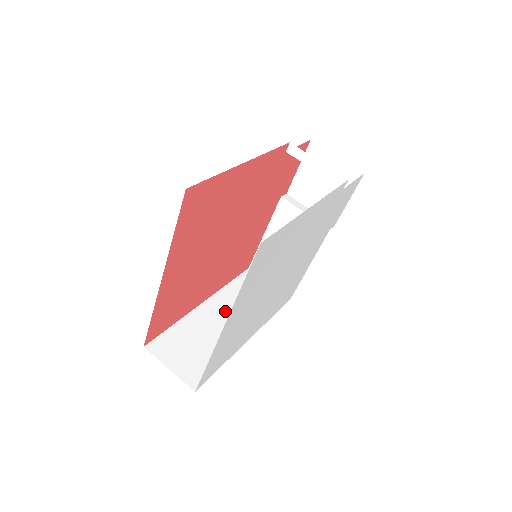
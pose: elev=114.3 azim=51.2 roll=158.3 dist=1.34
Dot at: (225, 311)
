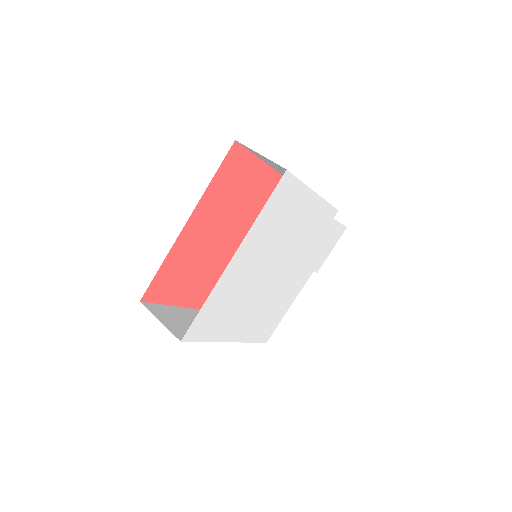
Dot at: occluded
